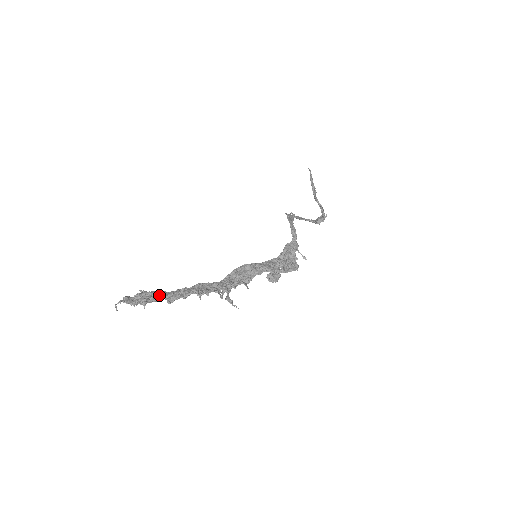
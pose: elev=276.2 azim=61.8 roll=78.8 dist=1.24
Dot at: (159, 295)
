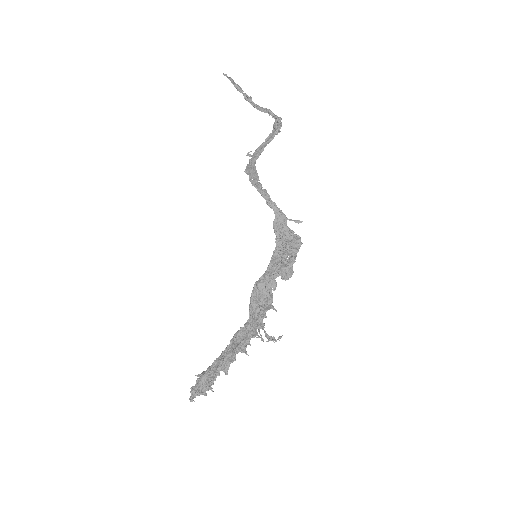
Dot at: (213, 369)
